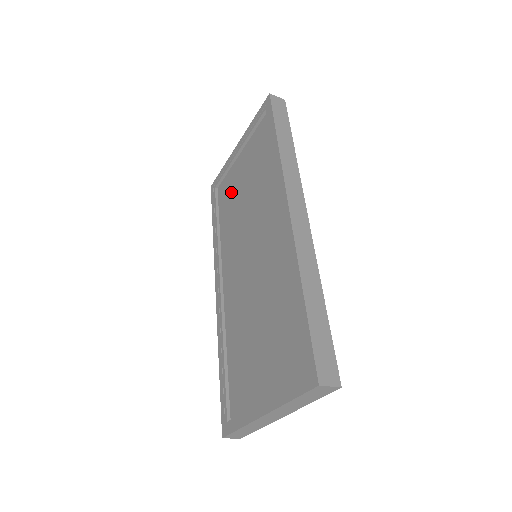
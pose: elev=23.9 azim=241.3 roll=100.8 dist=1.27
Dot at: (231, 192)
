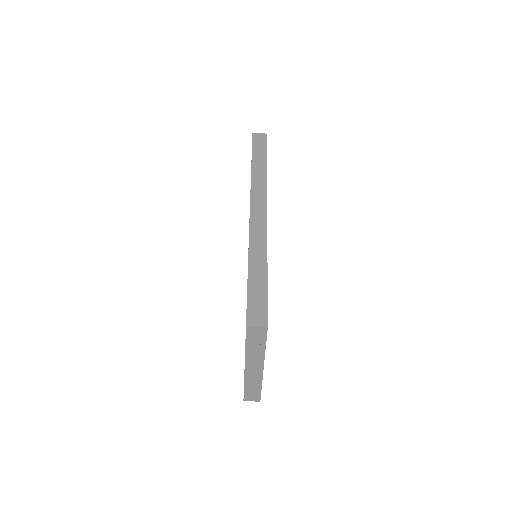
Dot at: occluded
